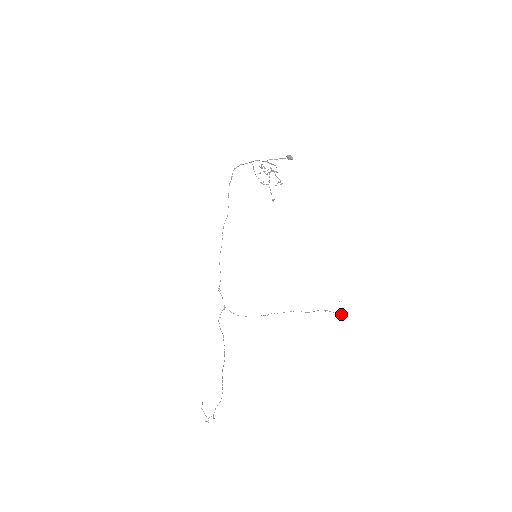
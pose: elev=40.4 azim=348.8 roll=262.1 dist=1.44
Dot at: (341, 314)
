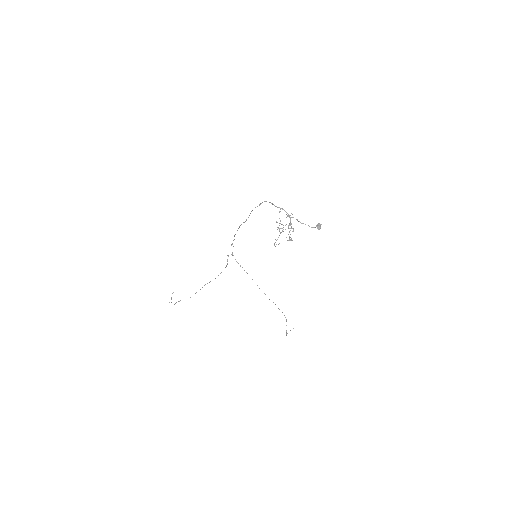
Dot at: occluded
